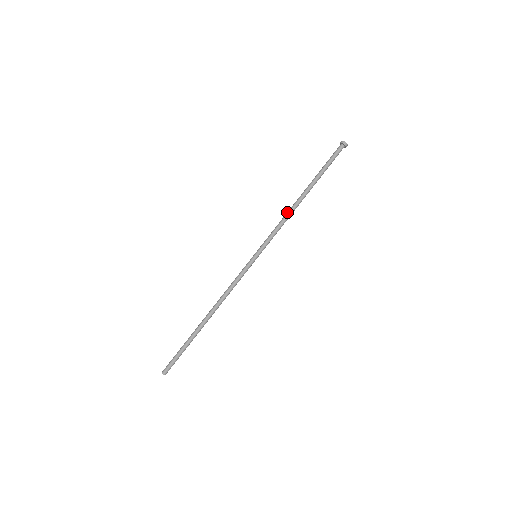
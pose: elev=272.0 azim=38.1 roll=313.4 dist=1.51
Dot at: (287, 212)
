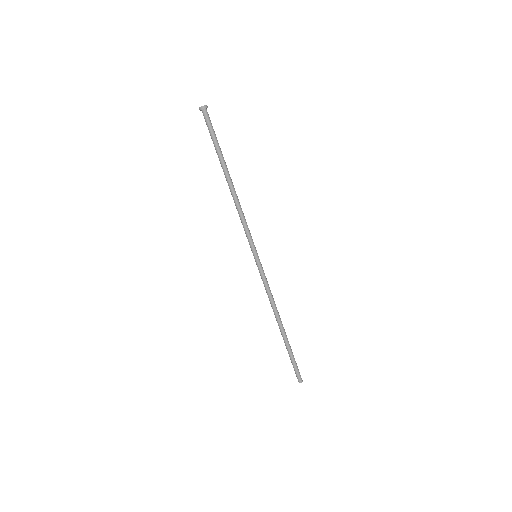
Dot at: (235, 205)
